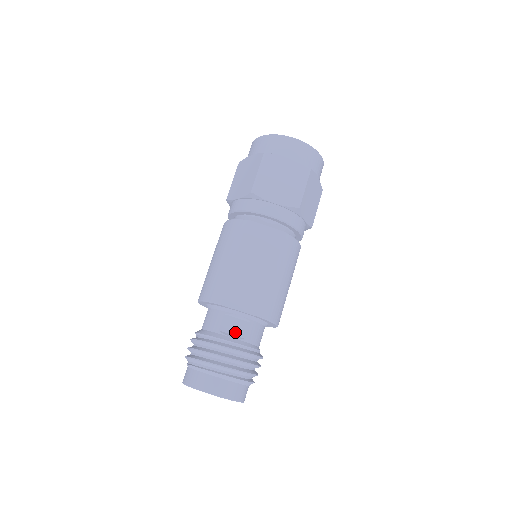
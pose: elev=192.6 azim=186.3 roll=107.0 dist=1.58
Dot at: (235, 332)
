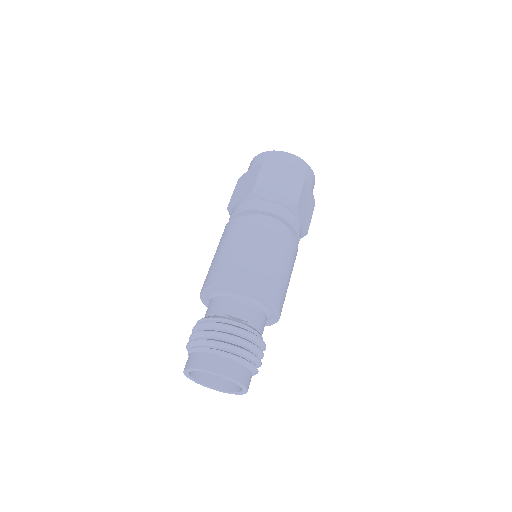
Dot at: (239, 315)
